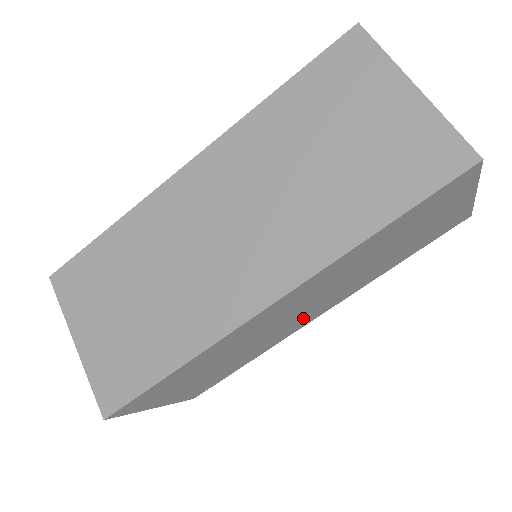
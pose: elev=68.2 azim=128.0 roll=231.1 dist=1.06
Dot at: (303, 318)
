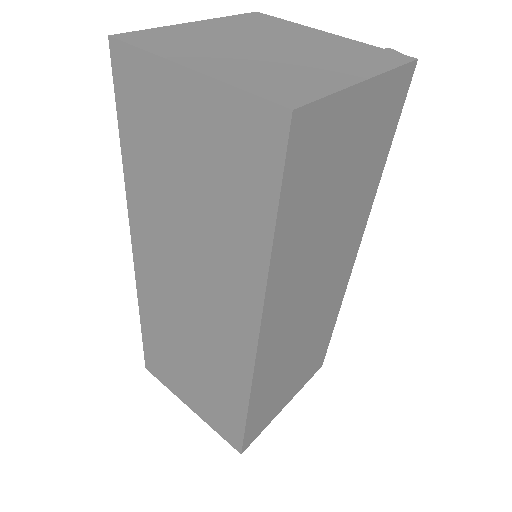
Dot at: (334, 279)
